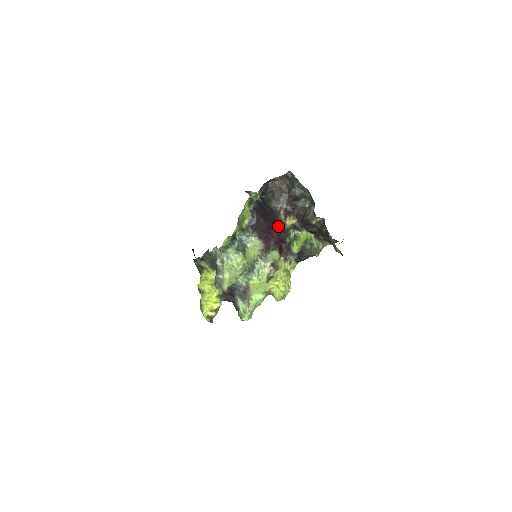
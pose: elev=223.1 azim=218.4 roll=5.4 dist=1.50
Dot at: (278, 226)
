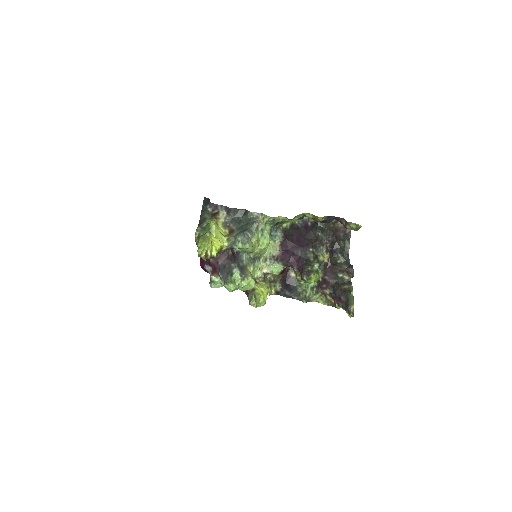
Dot at: (307, 252)
